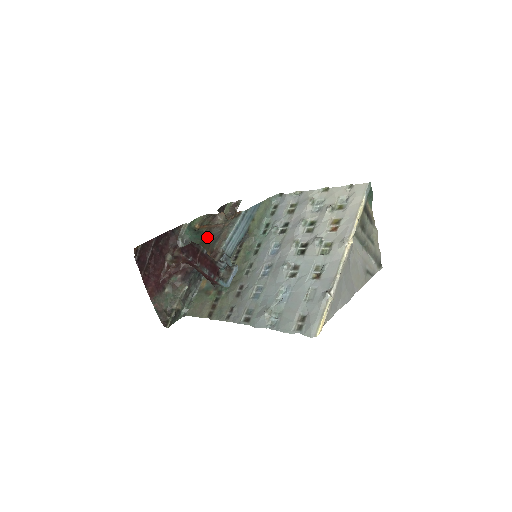
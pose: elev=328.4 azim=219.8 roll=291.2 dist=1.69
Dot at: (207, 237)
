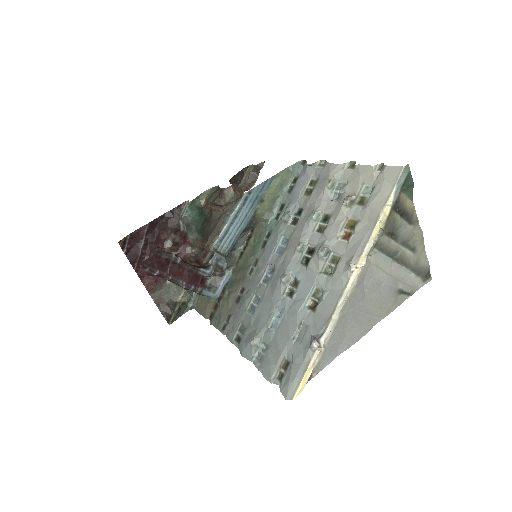
Dot at: (207, 222)
